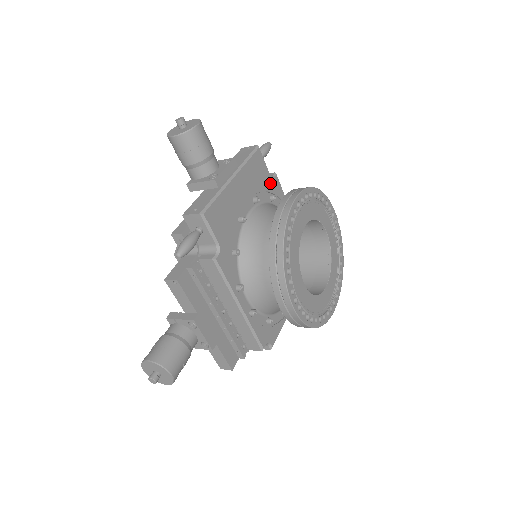
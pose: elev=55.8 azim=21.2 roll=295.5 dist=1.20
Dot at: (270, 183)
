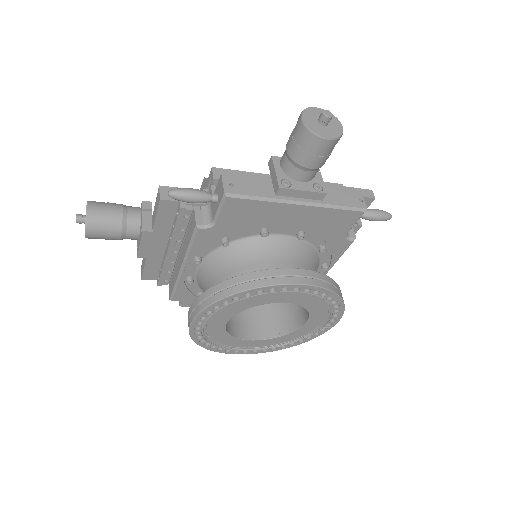
Dot at: (337, 239)
